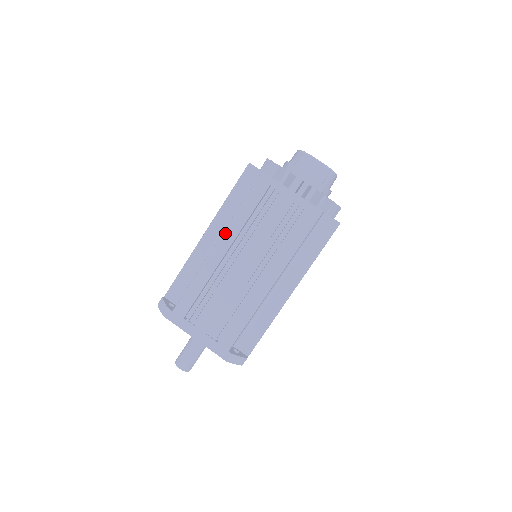
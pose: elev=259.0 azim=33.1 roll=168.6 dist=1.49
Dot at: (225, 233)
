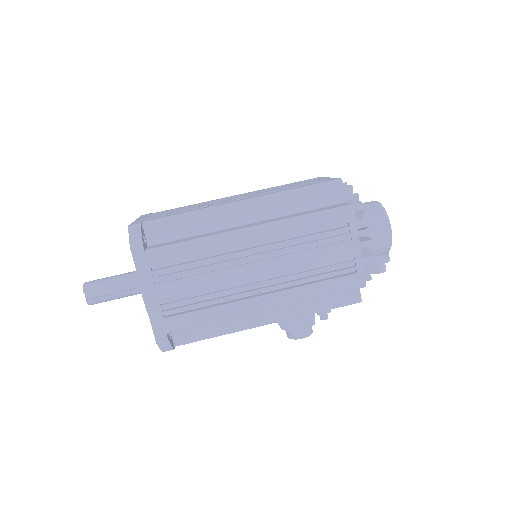
Dot at: occluded
